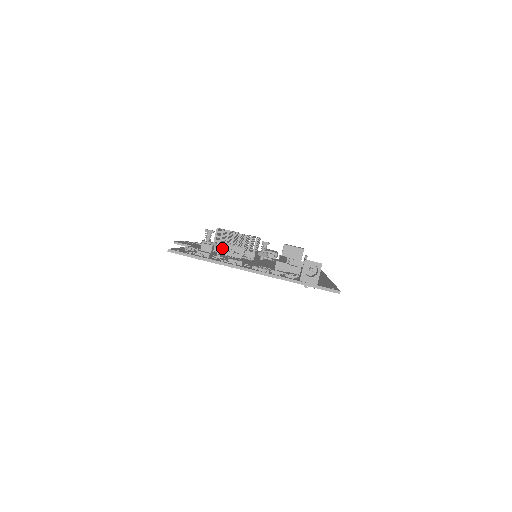
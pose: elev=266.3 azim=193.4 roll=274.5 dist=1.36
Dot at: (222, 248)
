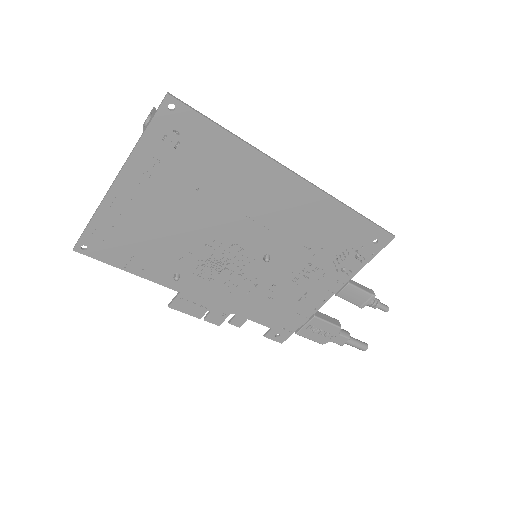
Dot at: occluded
